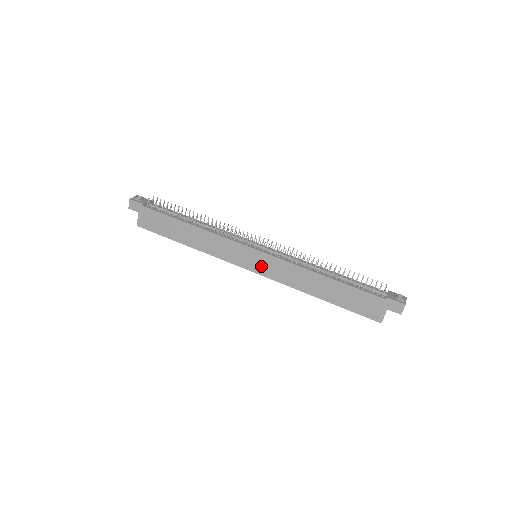
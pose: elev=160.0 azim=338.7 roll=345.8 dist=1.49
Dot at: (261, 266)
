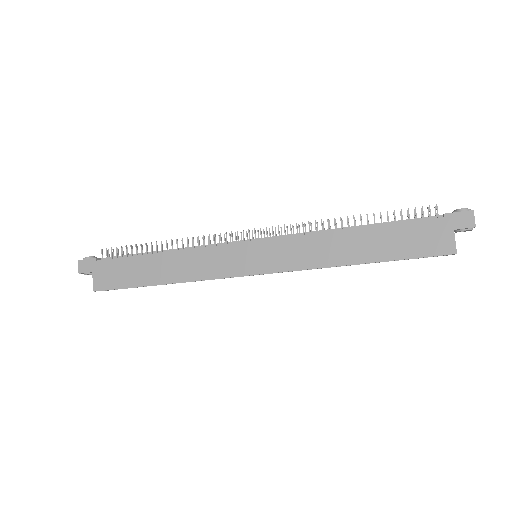
Dot at: (267, 260)
